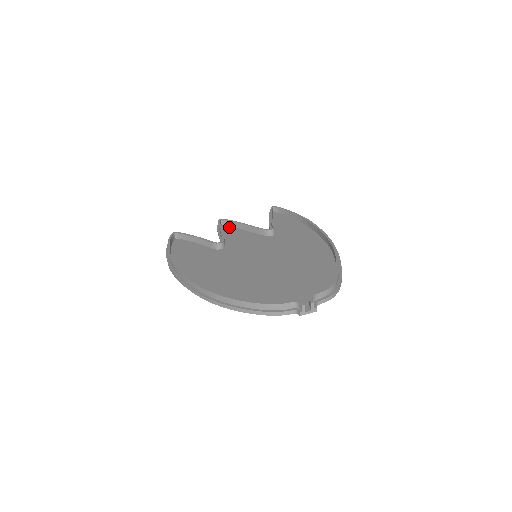
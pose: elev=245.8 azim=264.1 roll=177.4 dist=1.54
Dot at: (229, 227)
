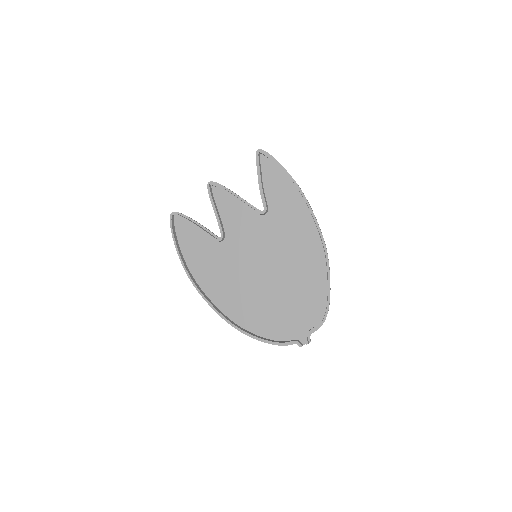
Dot at: (220, 192)
